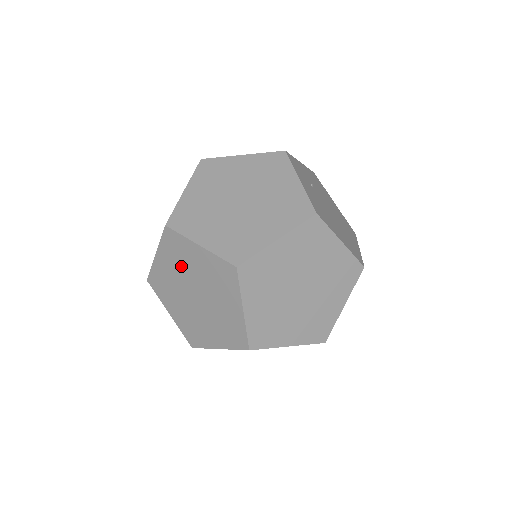
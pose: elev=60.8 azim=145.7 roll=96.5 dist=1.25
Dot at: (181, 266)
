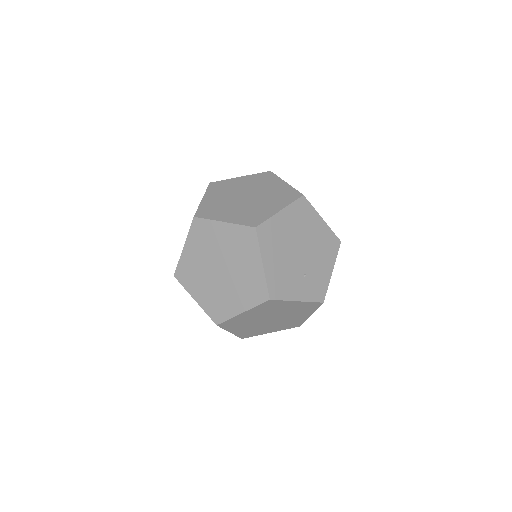
Dot at: occluded
